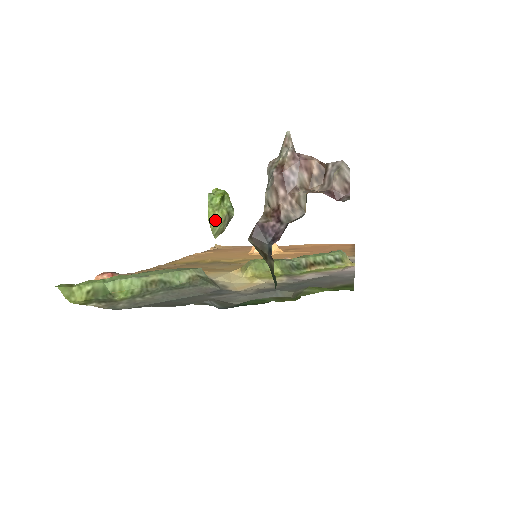
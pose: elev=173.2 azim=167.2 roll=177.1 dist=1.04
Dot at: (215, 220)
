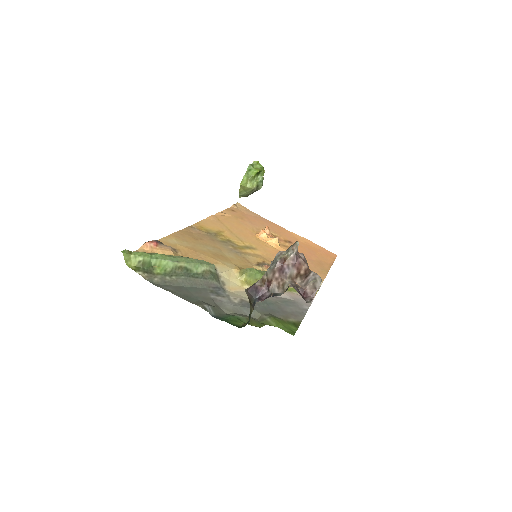
Dot at: (245, 187)
